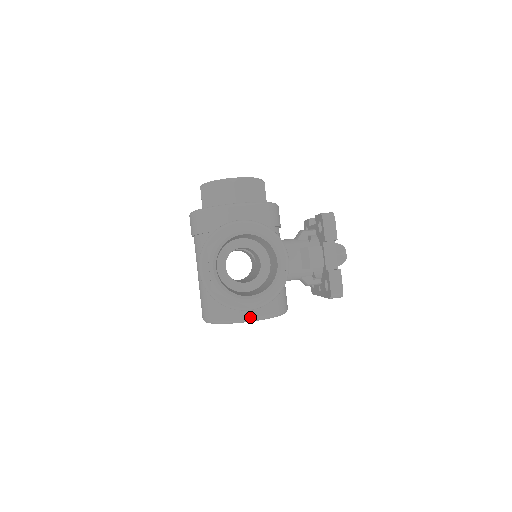
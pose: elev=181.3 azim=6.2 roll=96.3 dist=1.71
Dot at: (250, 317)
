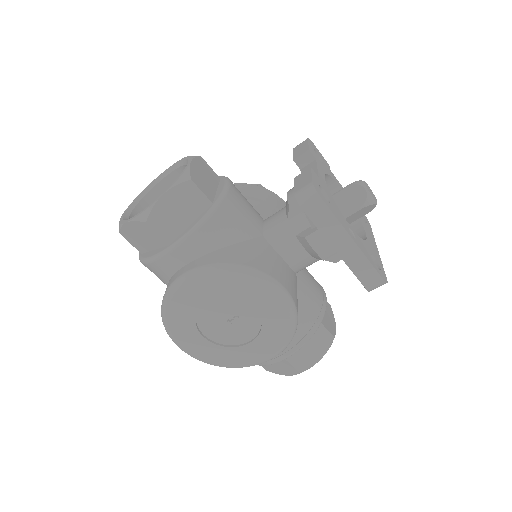
Dot at: (184, 273)
